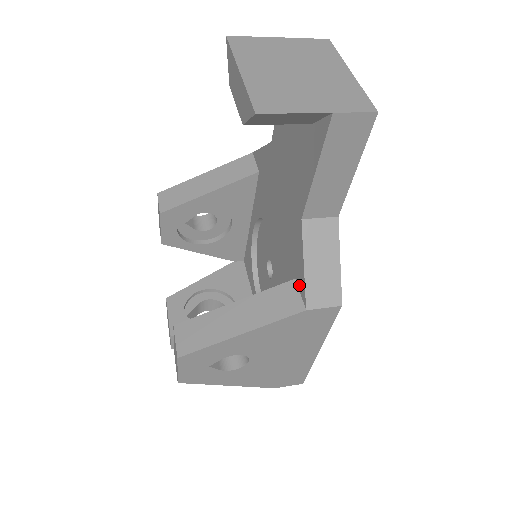
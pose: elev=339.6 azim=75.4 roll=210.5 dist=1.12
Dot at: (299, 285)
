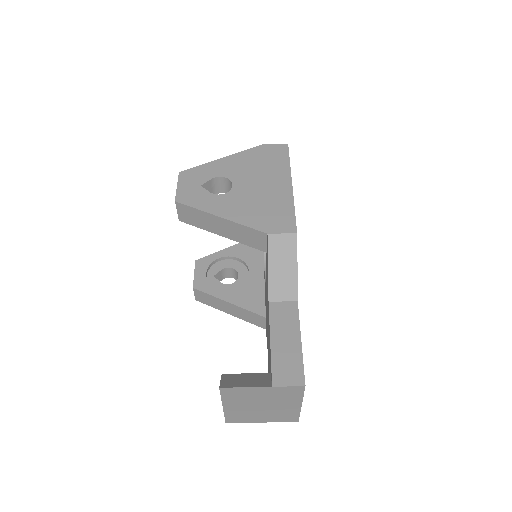
Dot at: occluded
